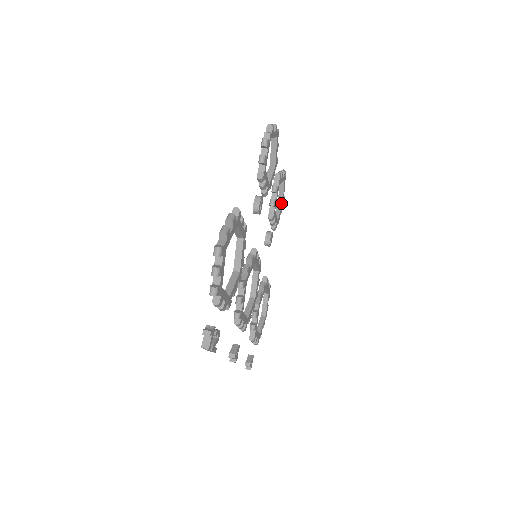
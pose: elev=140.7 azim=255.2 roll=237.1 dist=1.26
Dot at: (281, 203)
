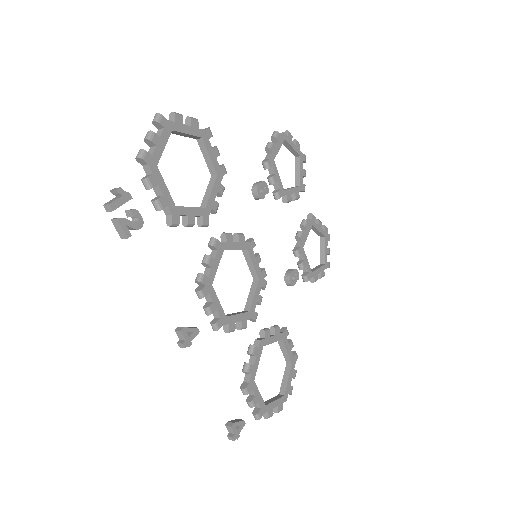
Dot at: (322, 264)
